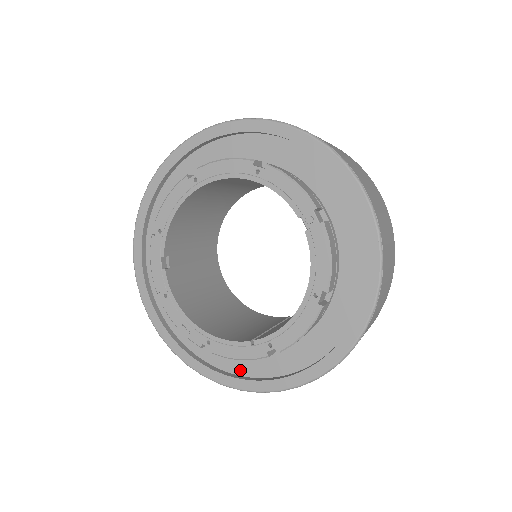
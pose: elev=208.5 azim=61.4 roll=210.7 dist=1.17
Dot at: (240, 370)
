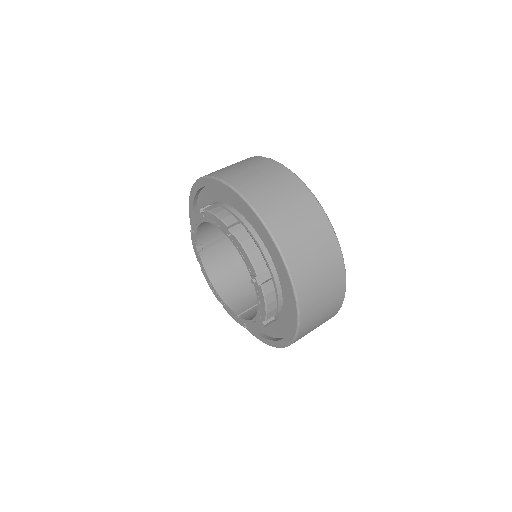
Dot at: occluded
